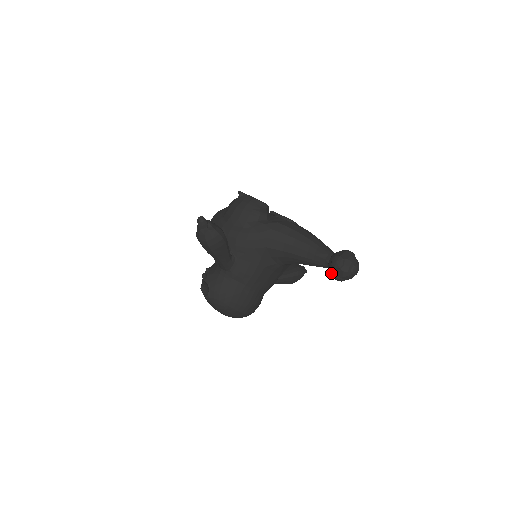
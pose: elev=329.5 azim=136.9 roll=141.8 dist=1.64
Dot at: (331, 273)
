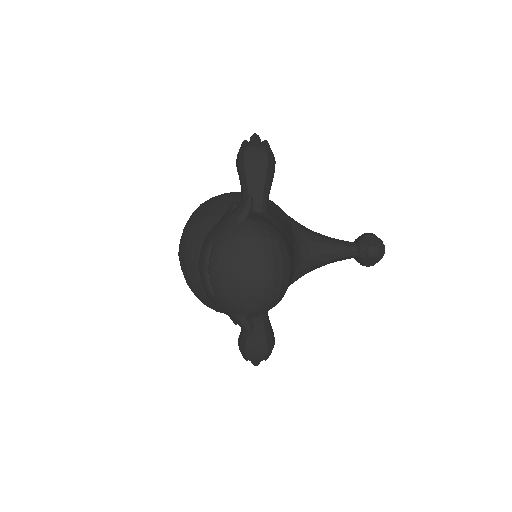
Dot at: (367, 244)
